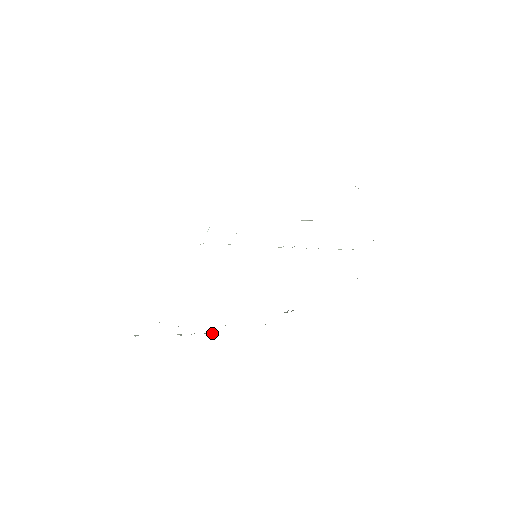
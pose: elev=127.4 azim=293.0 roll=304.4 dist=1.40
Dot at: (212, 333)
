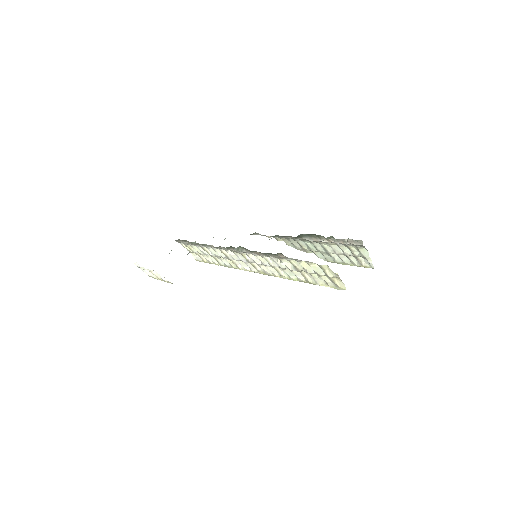
Dot at: occluded
